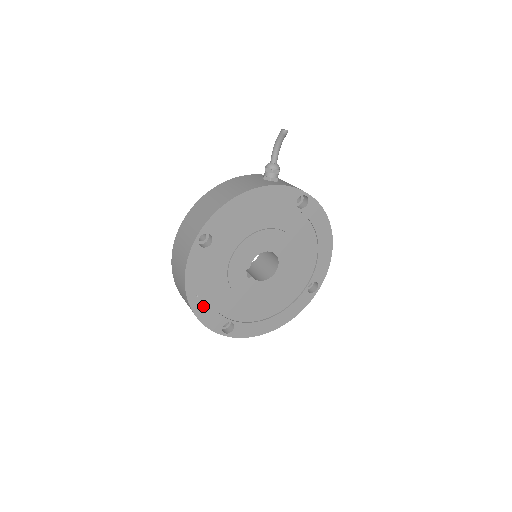
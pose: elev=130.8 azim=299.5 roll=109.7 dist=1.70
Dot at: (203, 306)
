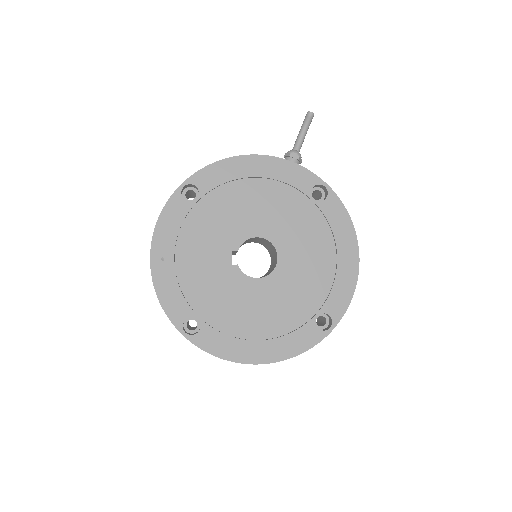
Dot at: (167, 277)
